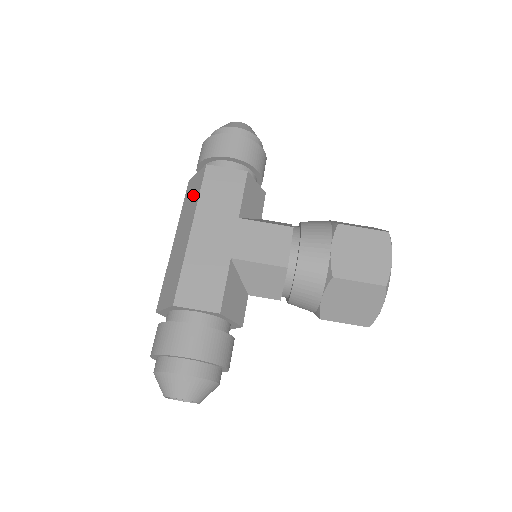
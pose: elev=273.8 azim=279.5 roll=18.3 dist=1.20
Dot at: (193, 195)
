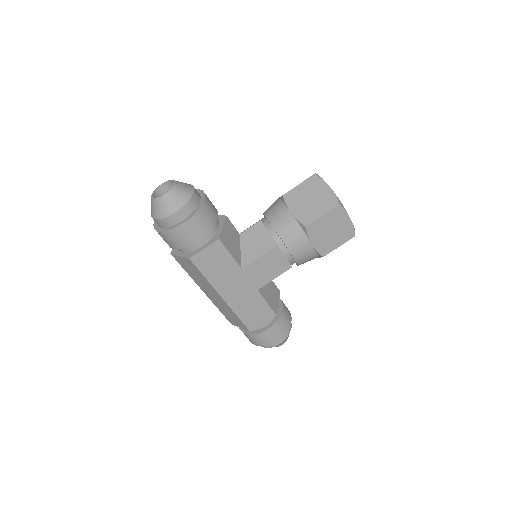
Dot at: (195, 273)
